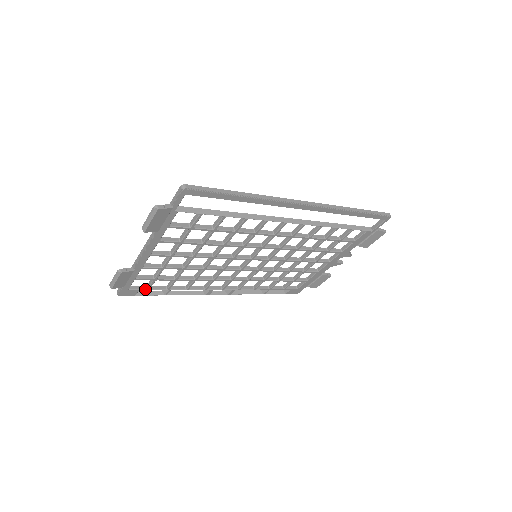
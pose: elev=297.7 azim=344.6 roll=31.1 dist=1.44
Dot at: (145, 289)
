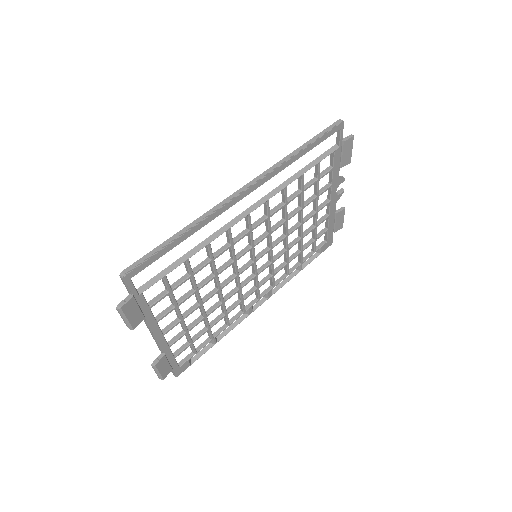
Dot at: (193, 355)
